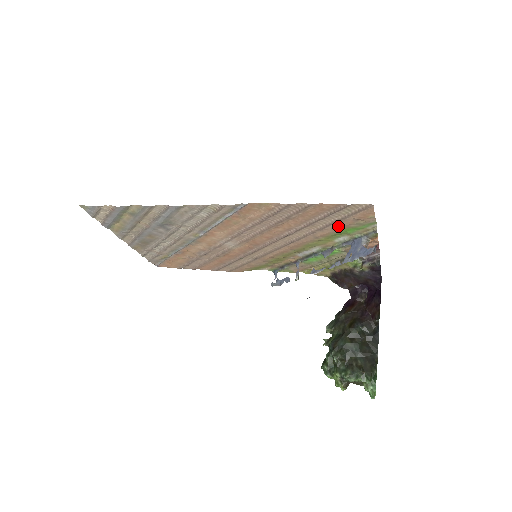
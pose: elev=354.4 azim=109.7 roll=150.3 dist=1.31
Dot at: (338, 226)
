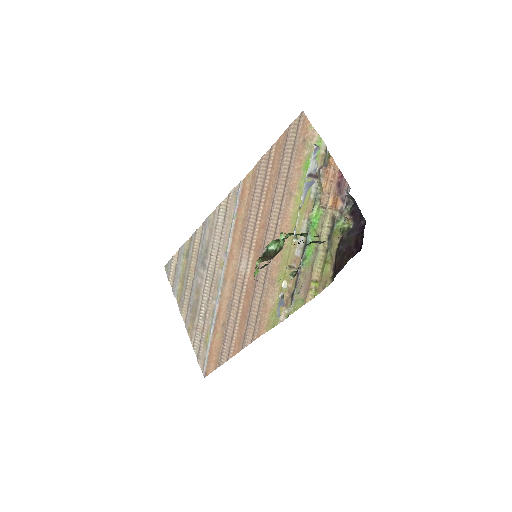
Dot at: (297, 161)
